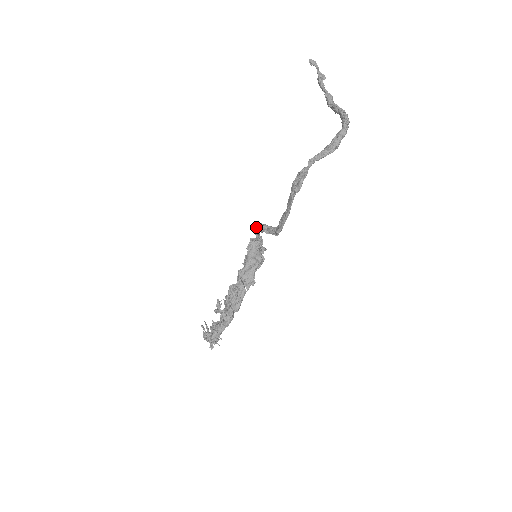
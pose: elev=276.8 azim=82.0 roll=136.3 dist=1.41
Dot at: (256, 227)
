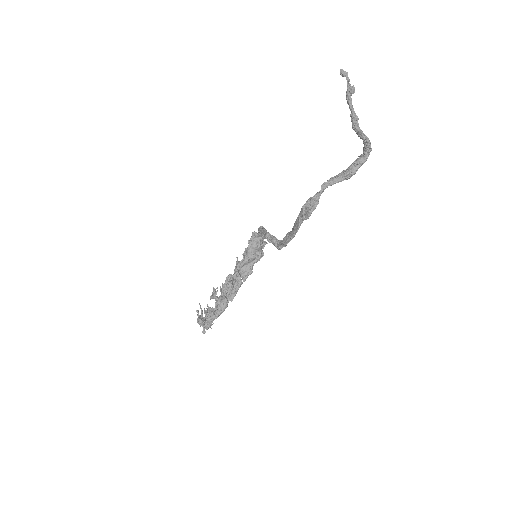
Dot at: (260, 226)
